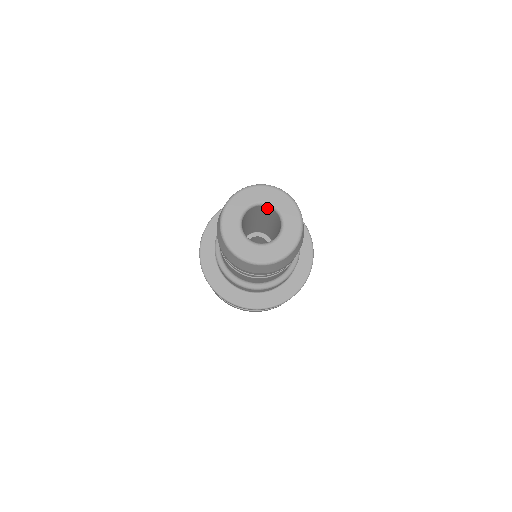
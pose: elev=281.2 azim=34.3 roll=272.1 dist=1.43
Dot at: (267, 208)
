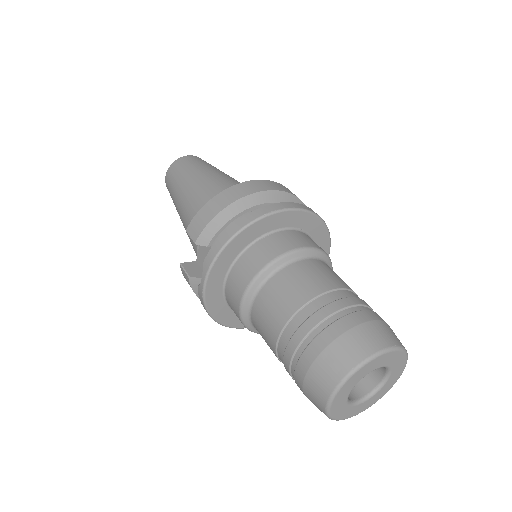
Dot at: occluded
